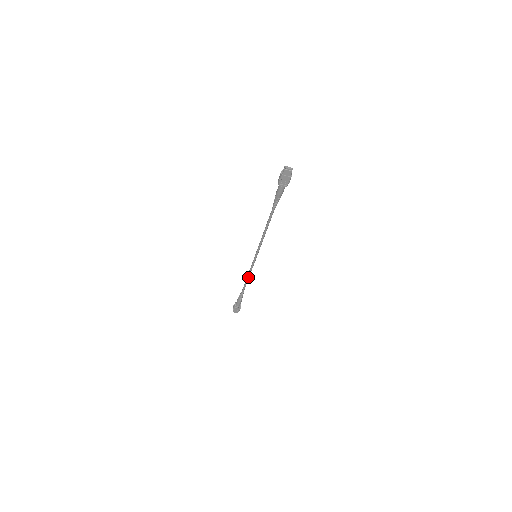
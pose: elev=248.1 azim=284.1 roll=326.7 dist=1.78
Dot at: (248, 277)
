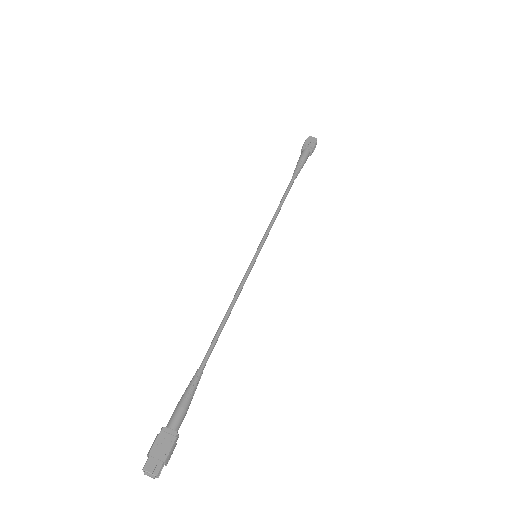
Dot at: (229, 310)
